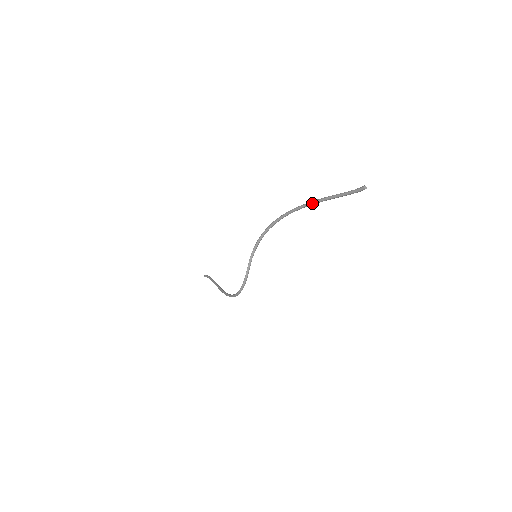
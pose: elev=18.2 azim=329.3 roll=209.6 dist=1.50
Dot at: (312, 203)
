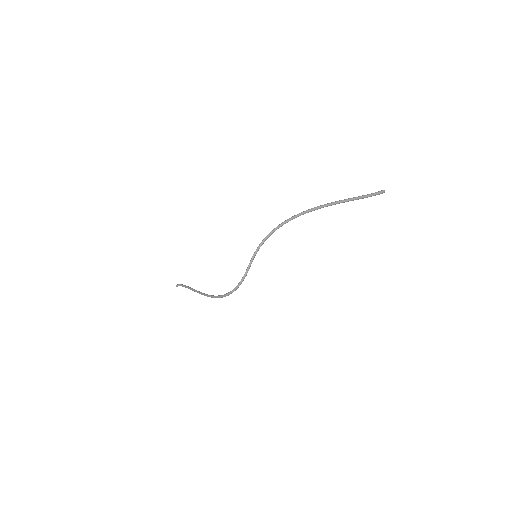
Dot at: (329, 204)
